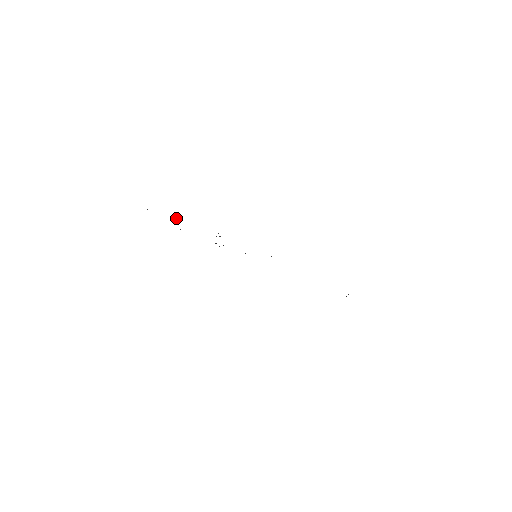
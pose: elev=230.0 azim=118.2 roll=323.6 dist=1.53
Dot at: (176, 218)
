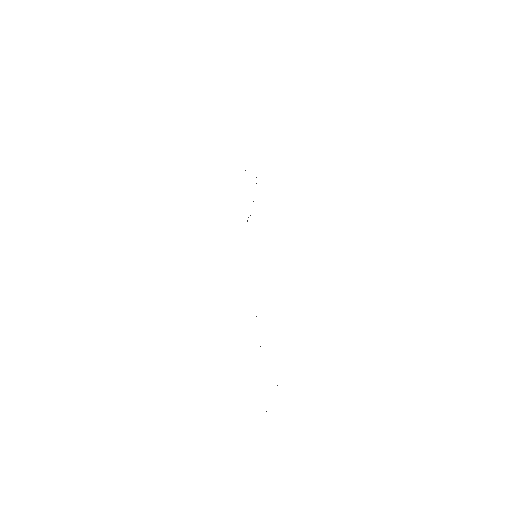
Dot at: occluded
